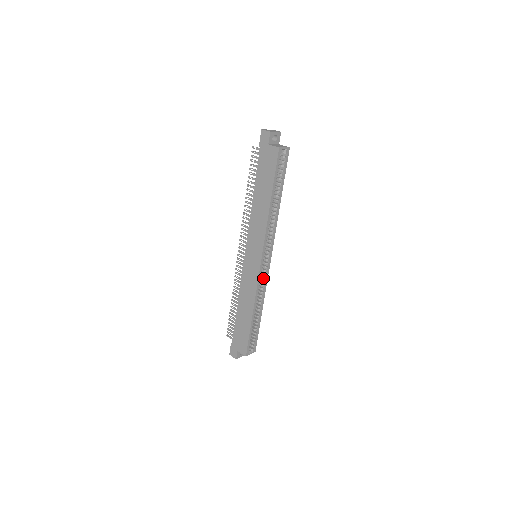
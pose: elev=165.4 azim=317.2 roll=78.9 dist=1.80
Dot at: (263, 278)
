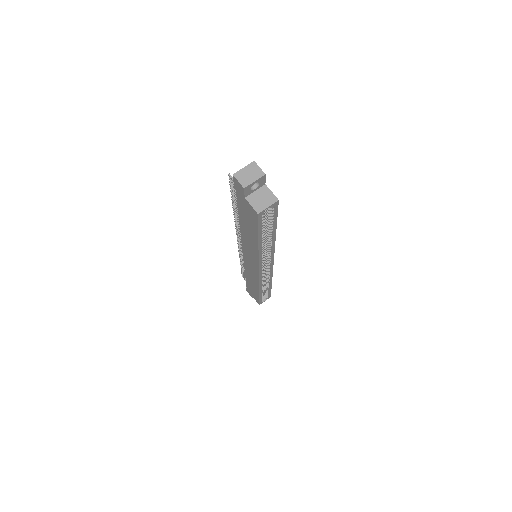
Dot at: (266, 273)
